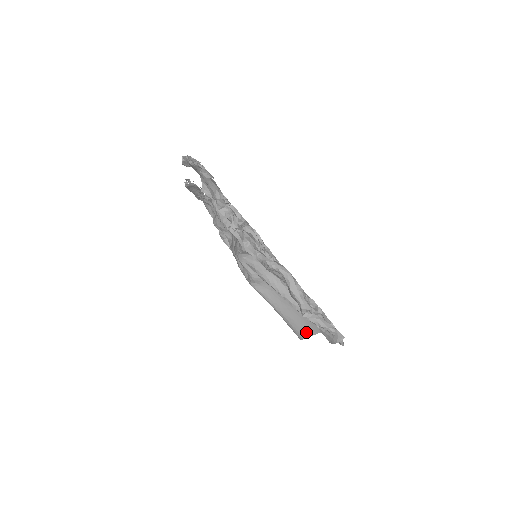
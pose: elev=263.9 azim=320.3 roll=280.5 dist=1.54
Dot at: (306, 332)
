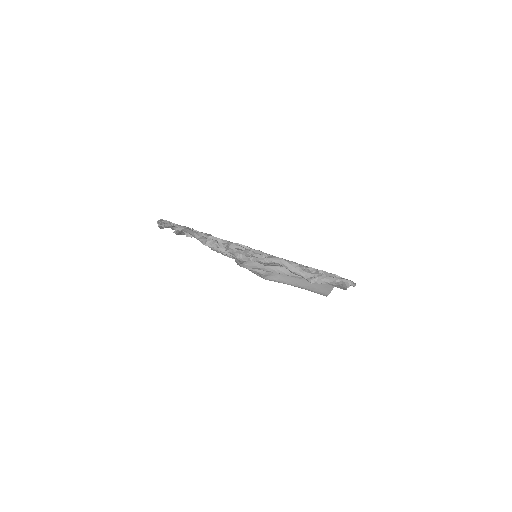
Dot at: (326, 289)
